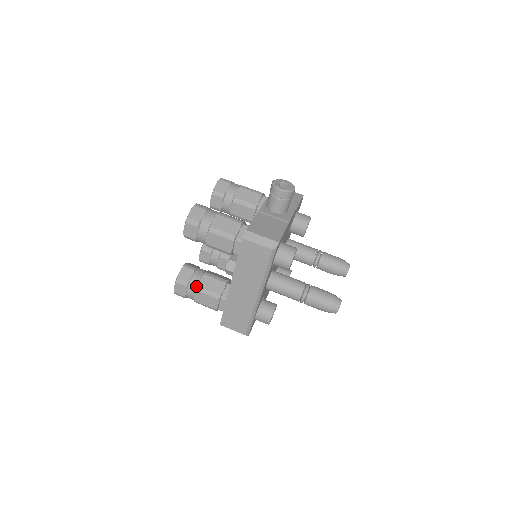
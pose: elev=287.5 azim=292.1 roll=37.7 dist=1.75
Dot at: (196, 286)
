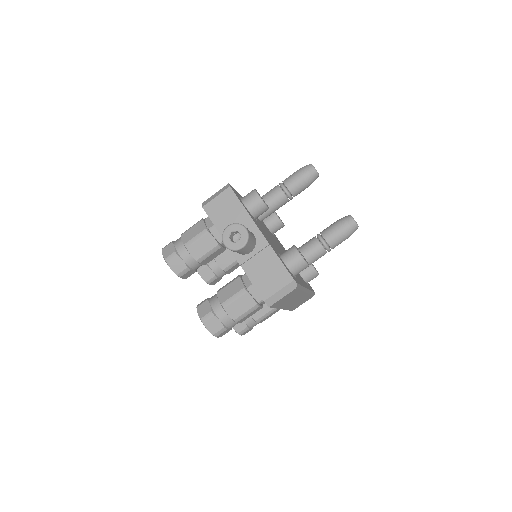
Dot at: (254, 321)
